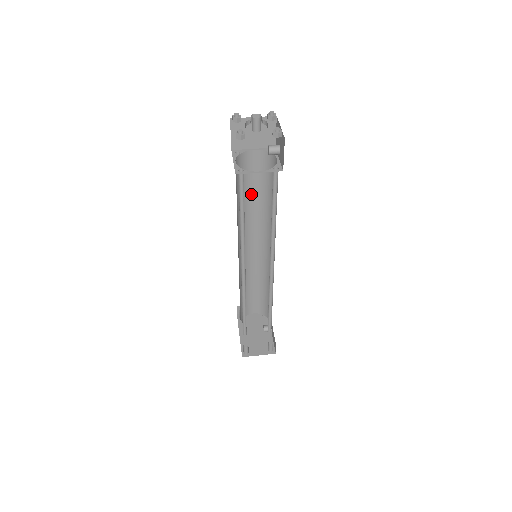
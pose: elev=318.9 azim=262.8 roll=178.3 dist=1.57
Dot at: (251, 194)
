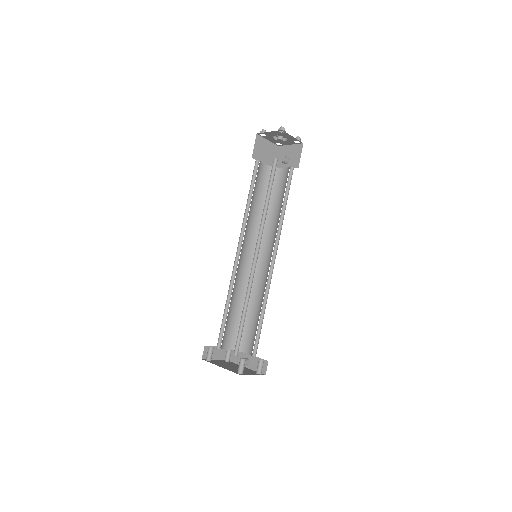
Dot at: (255, 201)
